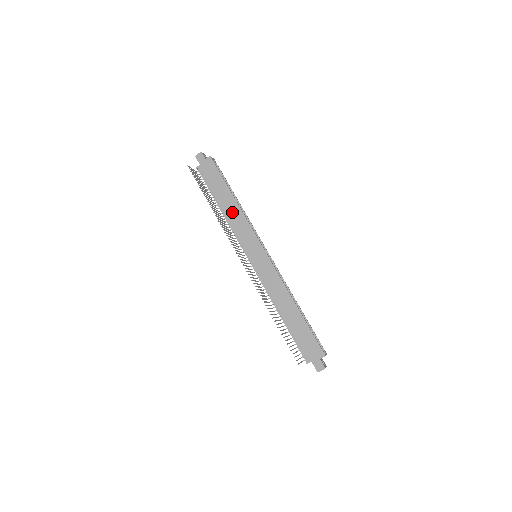
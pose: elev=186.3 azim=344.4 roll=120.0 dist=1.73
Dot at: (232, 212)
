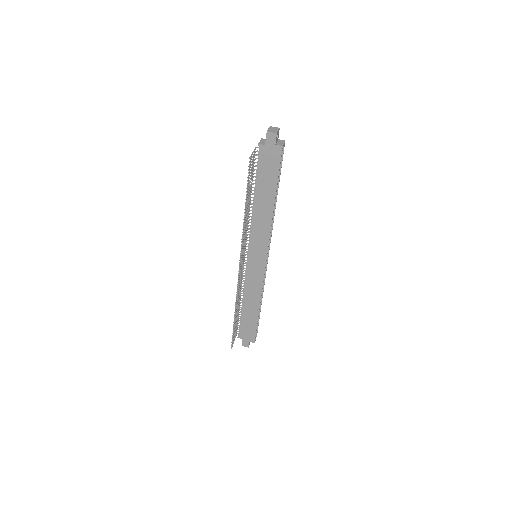
Dot at: (262, 213)
